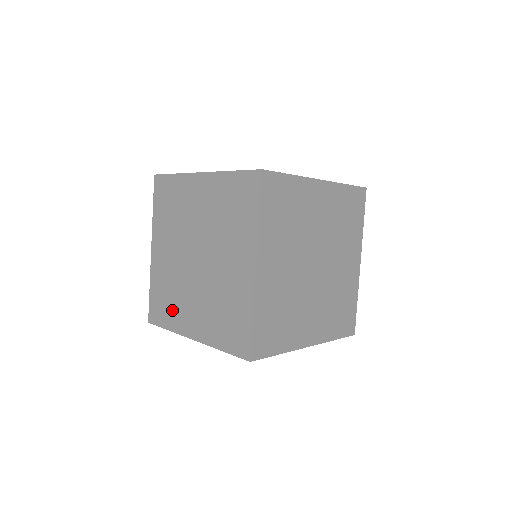
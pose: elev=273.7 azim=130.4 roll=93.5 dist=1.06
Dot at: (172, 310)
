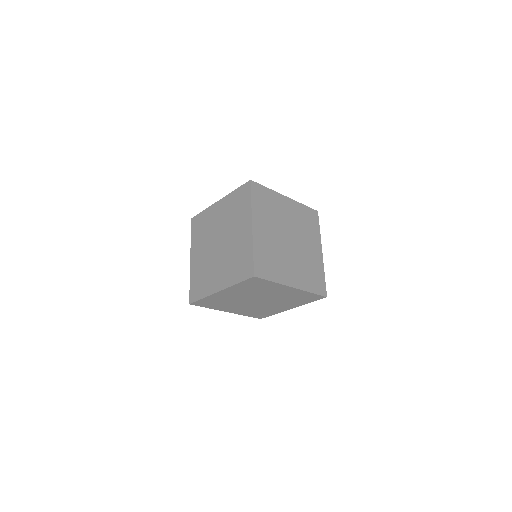
Dot at: (198, 236)
